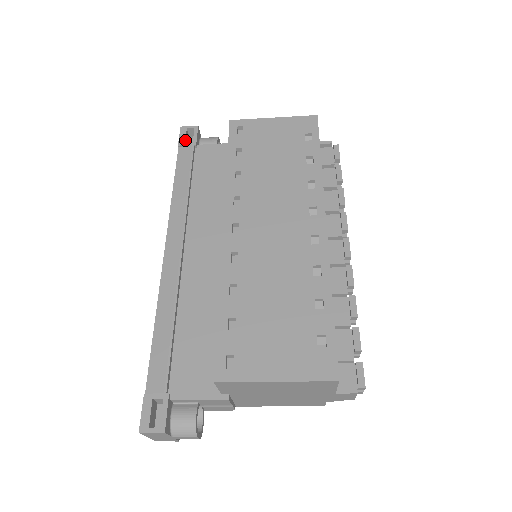
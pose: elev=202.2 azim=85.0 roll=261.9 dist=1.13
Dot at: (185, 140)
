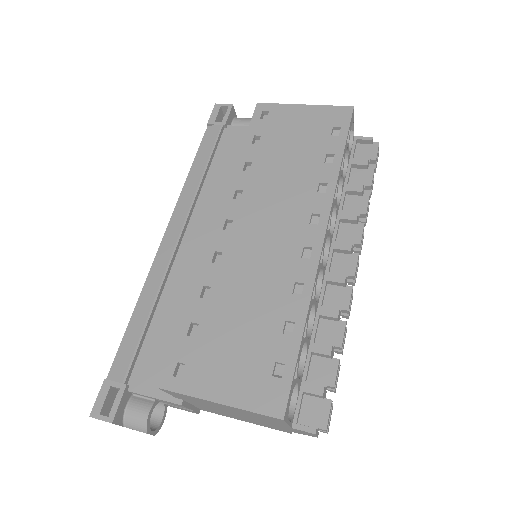
Dot at: (216, 119)
